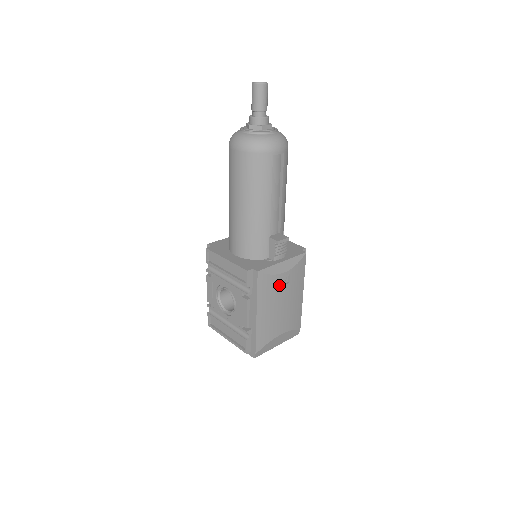
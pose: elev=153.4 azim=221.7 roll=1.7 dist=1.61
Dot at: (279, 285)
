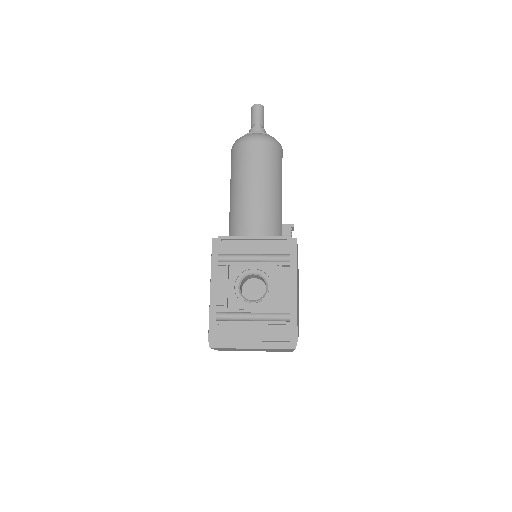
Dot at: occluded
